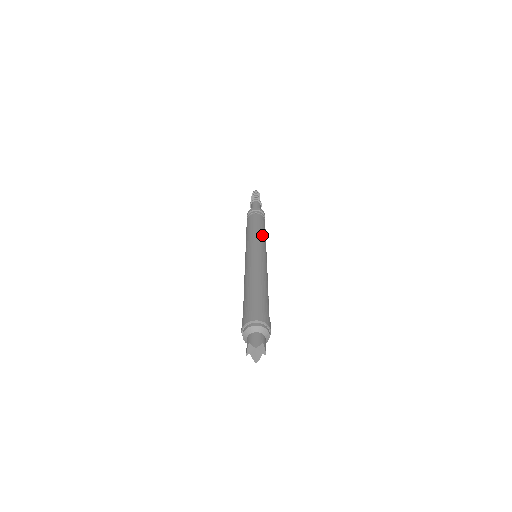
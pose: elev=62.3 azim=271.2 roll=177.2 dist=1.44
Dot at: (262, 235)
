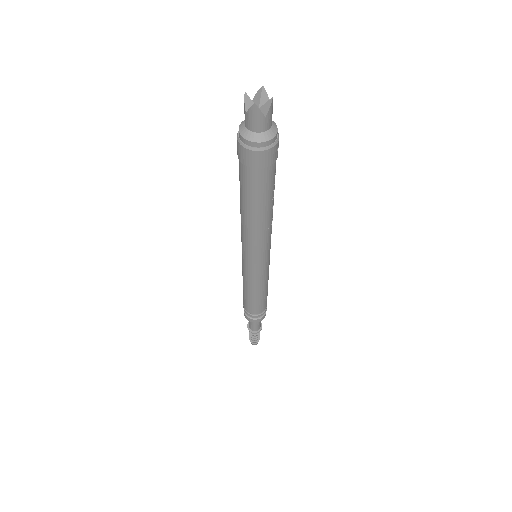
Dot at: occluded
